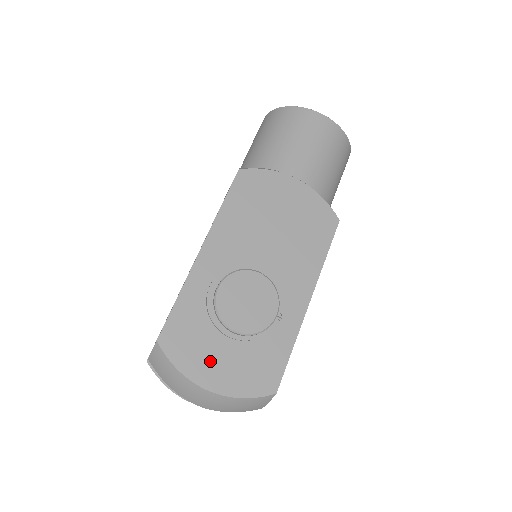
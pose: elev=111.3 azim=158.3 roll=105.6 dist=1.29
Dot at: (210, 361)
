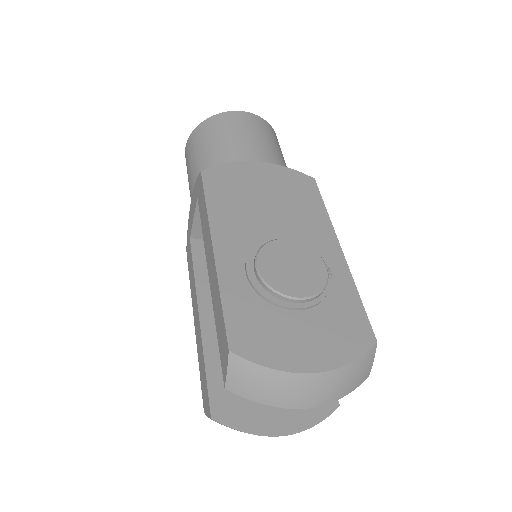
Dot at: (295, 343)
